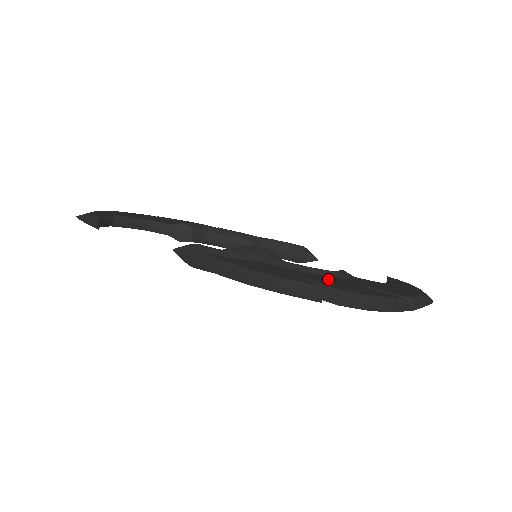
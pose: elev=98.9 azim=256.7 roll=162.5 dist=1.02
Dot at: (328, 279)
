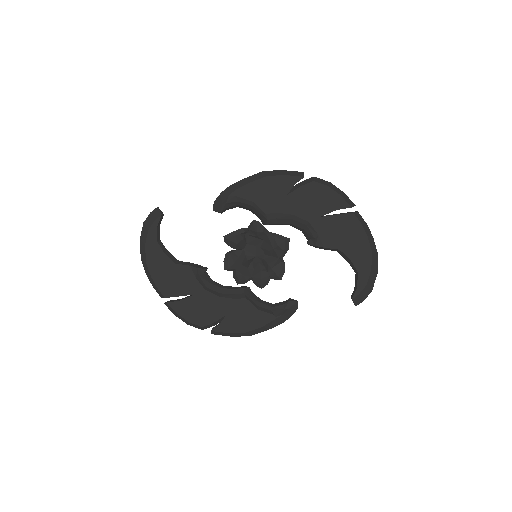
Dot at: occluded
